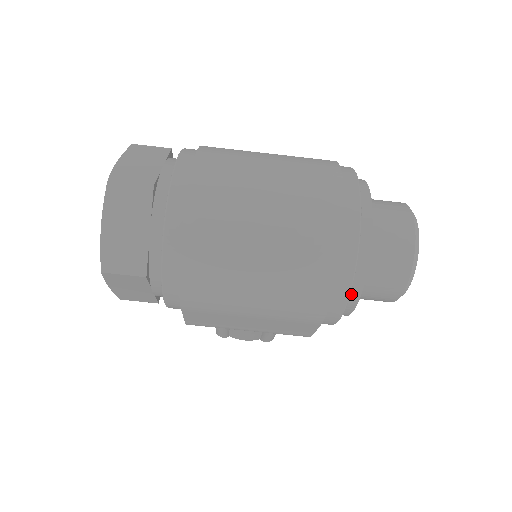
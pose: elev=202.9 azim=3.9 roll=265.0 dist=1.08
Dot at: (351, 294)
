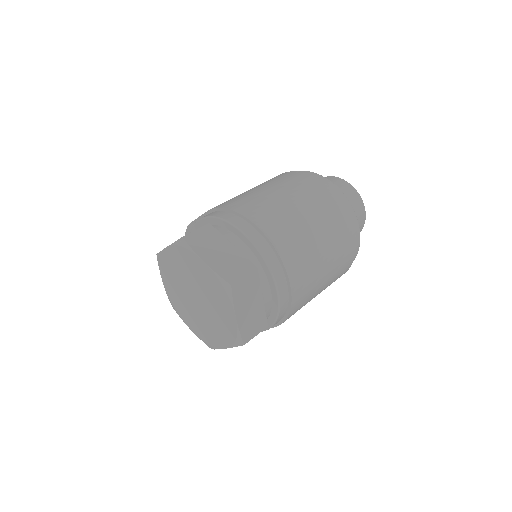
Dot at: occluded
